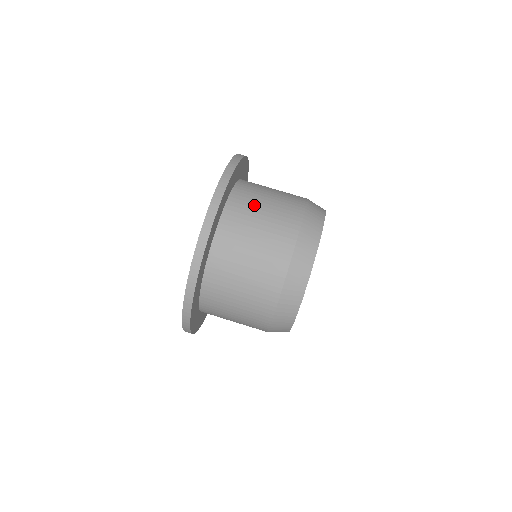
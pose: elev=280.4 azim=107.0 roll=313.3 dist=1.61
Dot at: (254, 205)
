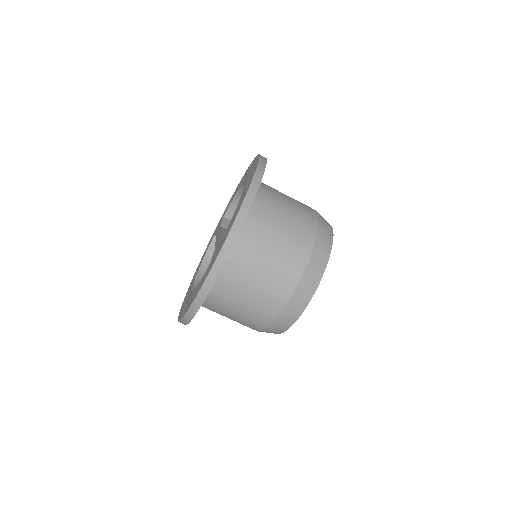
Dot at: (278, 196)
